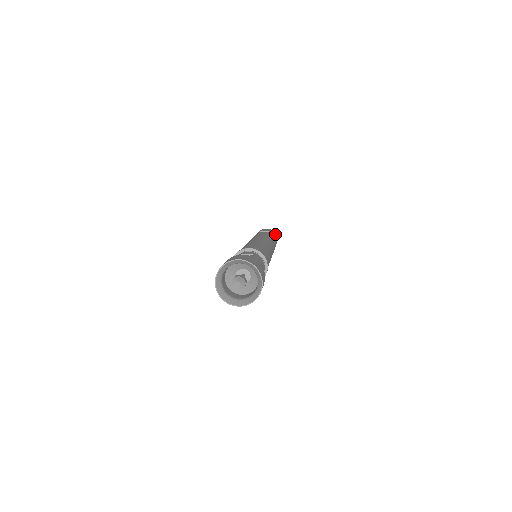
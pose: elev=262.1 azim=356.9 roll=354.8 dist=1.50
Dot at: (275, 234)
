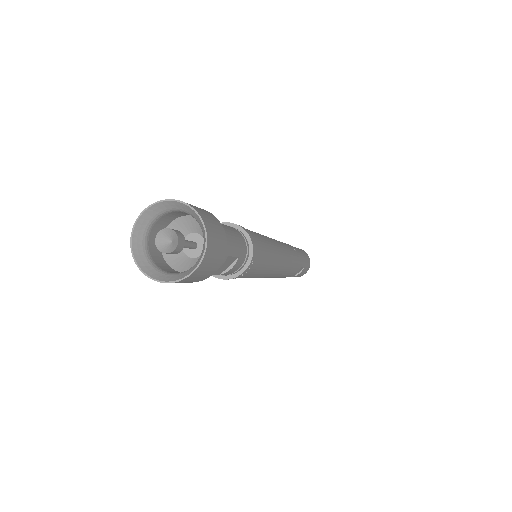
Dot at: occluded
